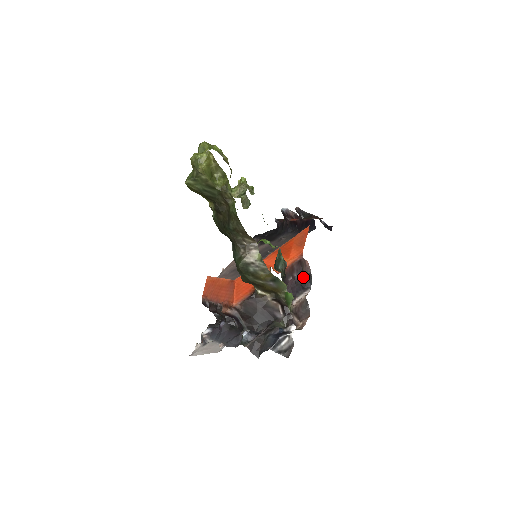
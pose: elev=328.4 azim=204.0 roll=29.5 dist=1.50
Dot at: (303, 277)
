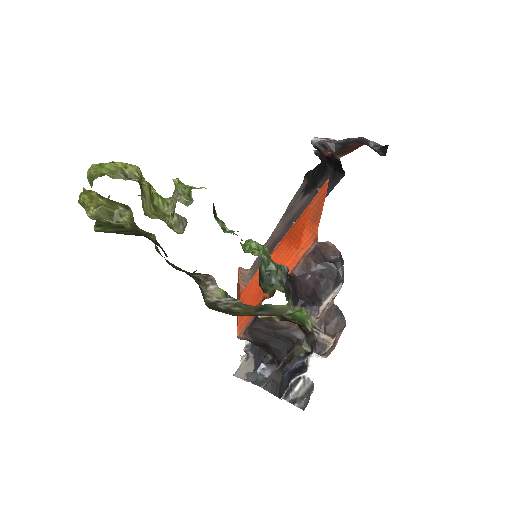
Dot at: (328, 268)
